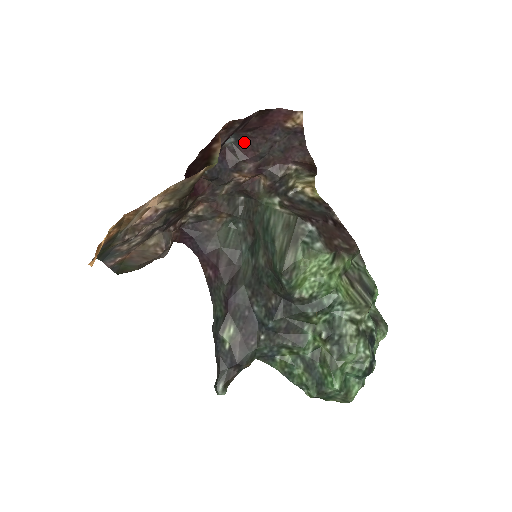
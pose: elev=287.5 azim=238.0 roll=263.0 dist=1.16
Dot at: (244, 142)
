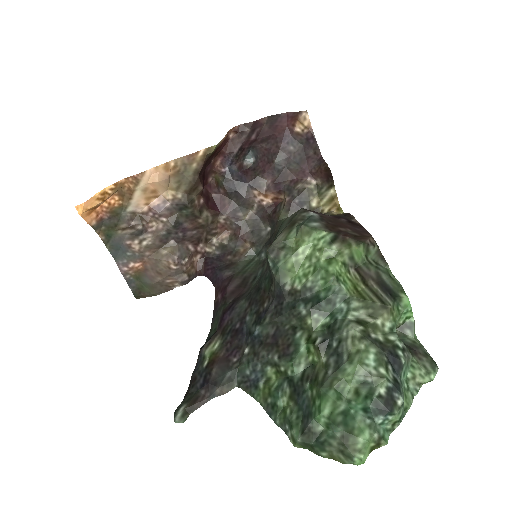
Dot at: (262, 158)
